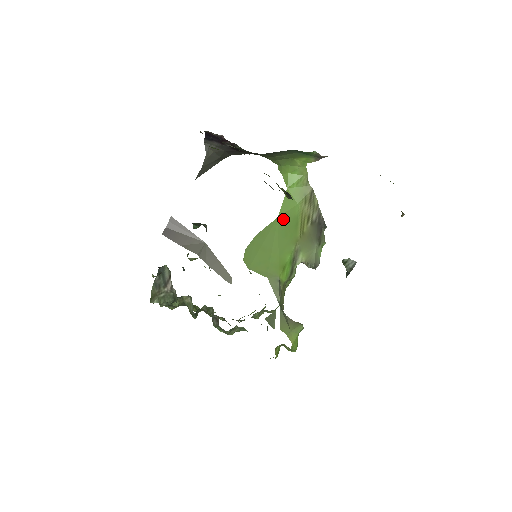
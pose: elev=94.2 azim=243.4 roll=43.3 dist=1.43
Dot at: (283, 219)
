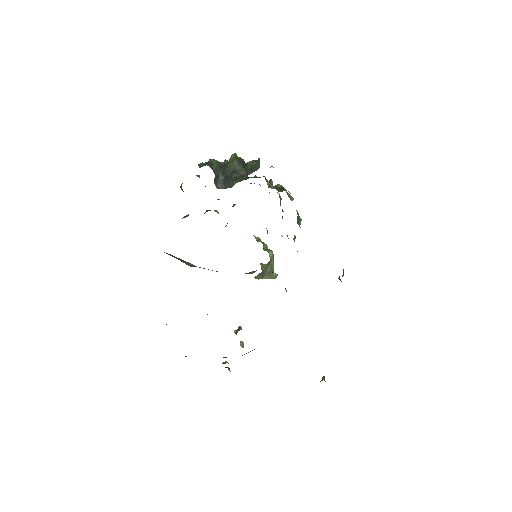
Dot at: occluded
